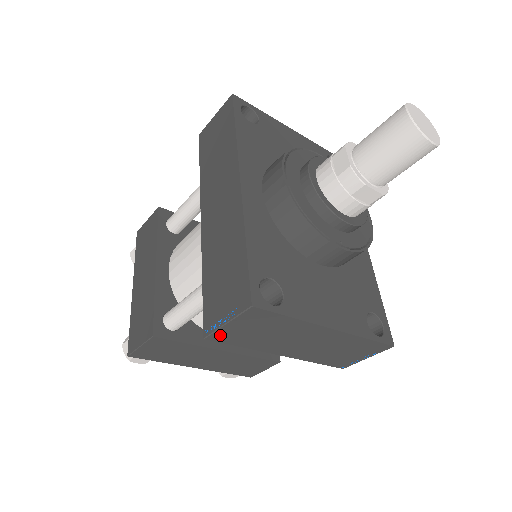
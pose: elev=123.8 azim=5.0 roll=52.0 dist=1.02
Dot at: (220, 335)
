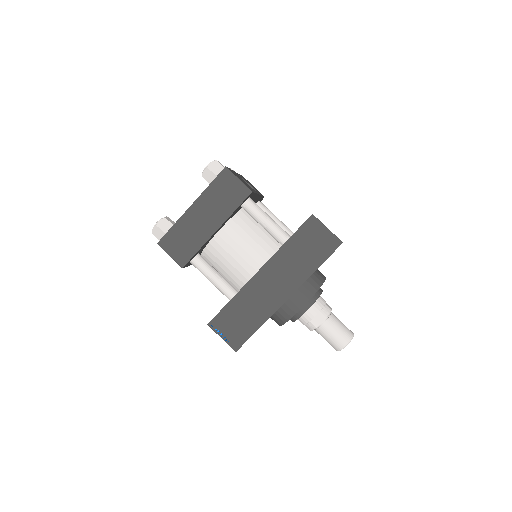
Dot at: (214, 328)
